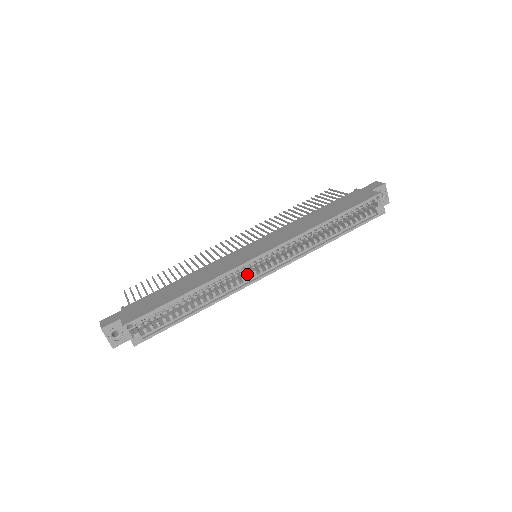
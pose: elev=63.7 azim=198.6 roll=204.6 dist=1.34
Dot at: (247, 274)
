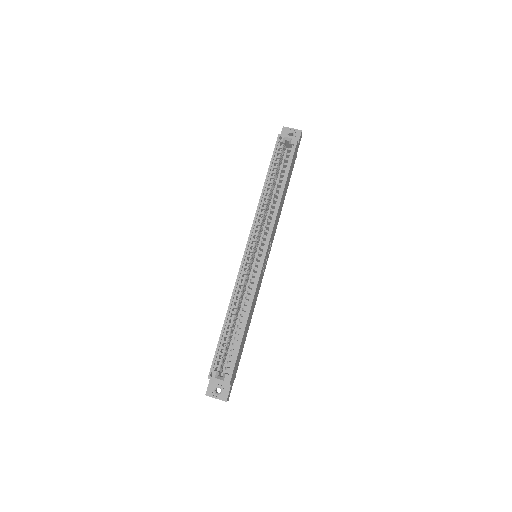
Dot at: (253, 270)
